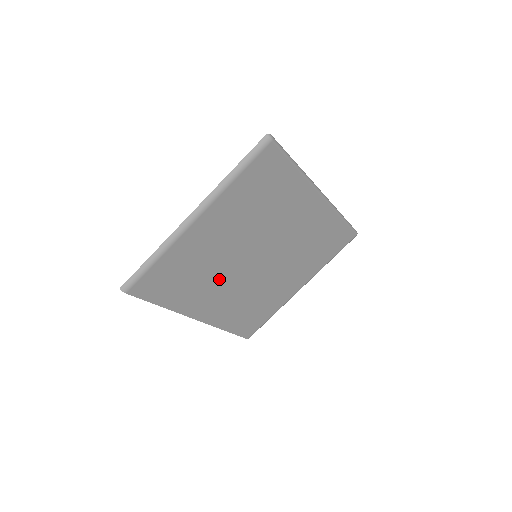
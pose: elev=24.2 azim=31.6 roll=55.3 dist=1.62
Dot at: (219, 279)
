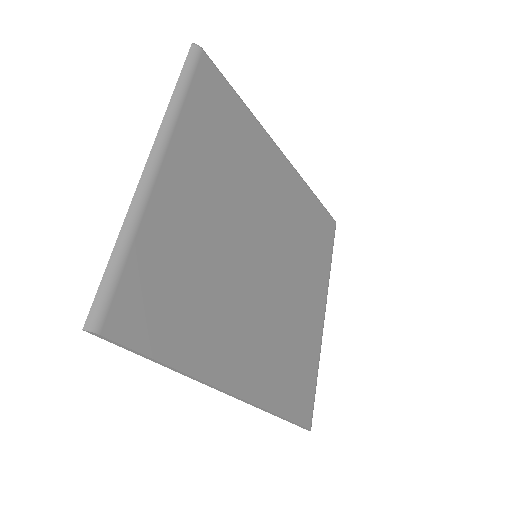
Dot at: (231, 296)
